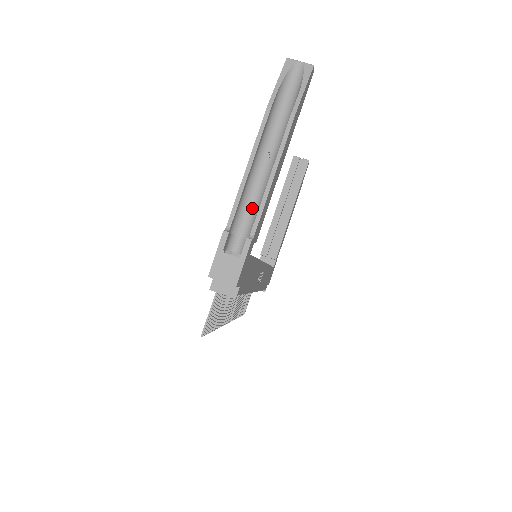
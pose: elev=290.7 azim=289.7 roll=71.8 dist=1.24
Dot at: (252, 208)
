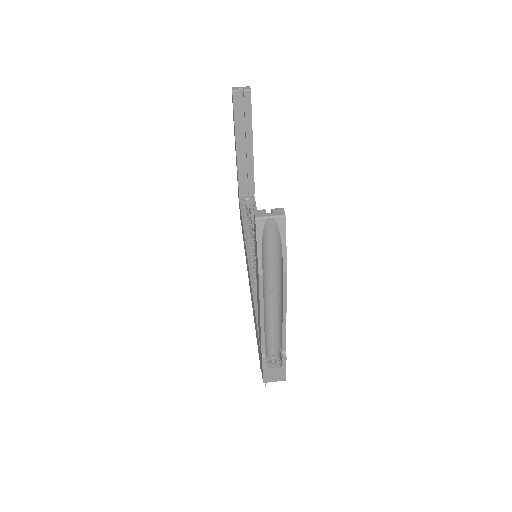
Dot at: (273, 328)
